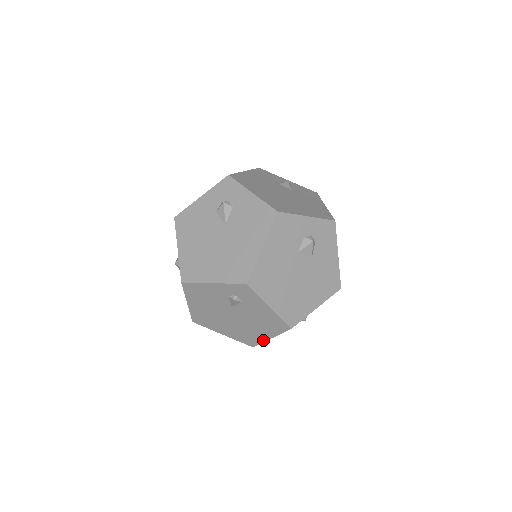
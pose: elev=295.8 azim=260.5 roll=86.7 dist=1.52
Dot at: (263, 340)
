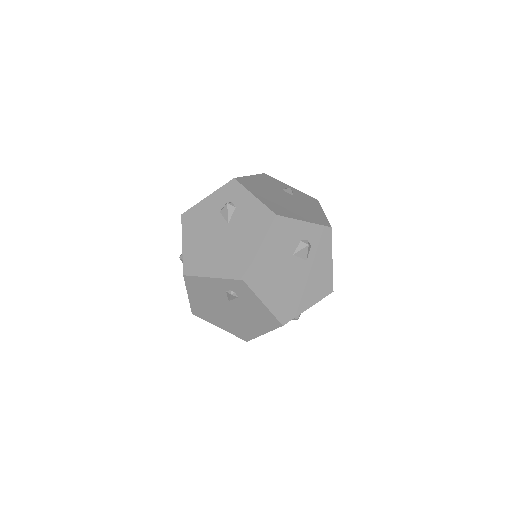
Dot at: (257, 335)
